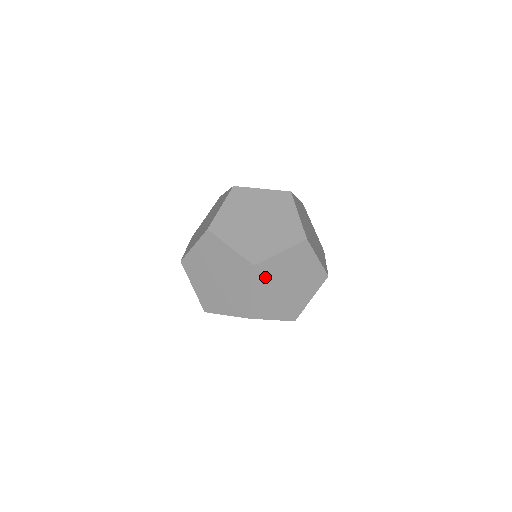
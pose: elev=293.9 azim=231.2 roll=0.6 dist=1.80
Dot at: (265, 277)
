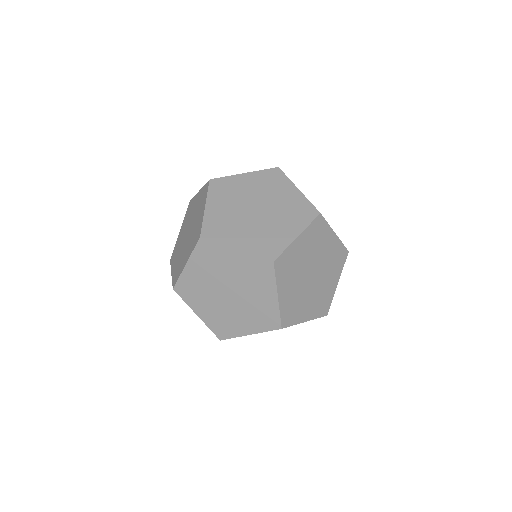
Dot at: (208, 261)
